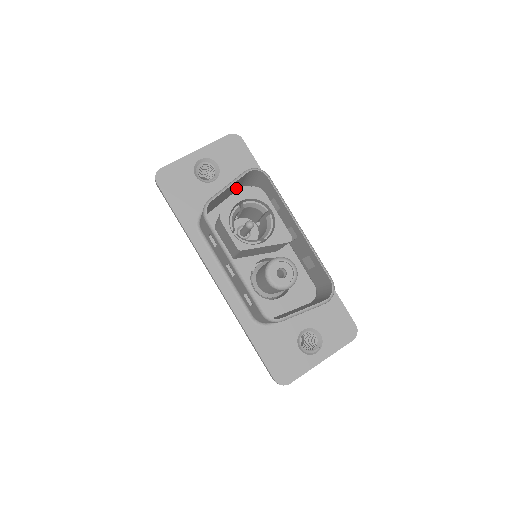
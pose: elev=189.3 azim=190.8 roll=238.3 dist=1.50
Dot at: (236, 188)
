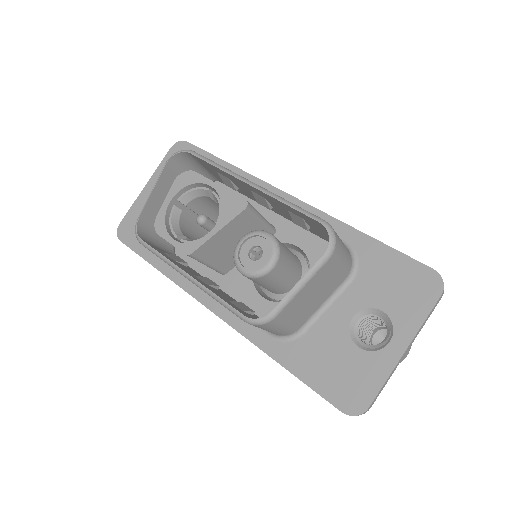
Dot at: occluded
